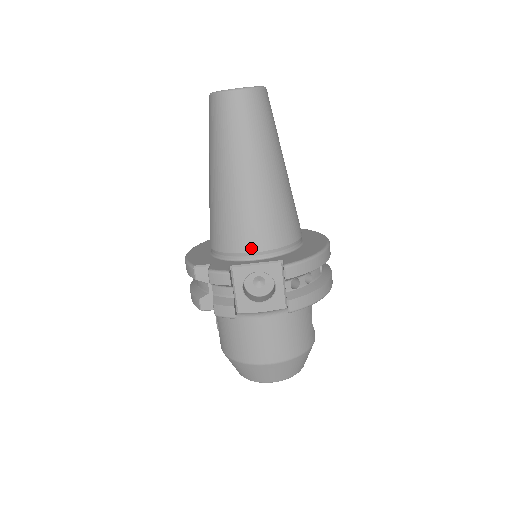
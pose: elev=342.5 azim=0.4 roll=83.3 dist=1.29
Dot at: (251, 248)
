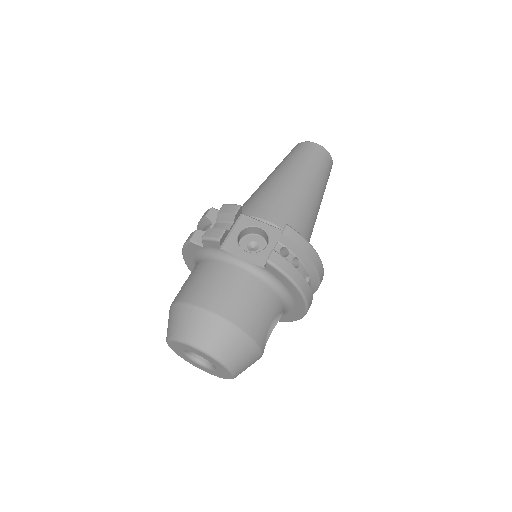
Dot at: (265, 216)
